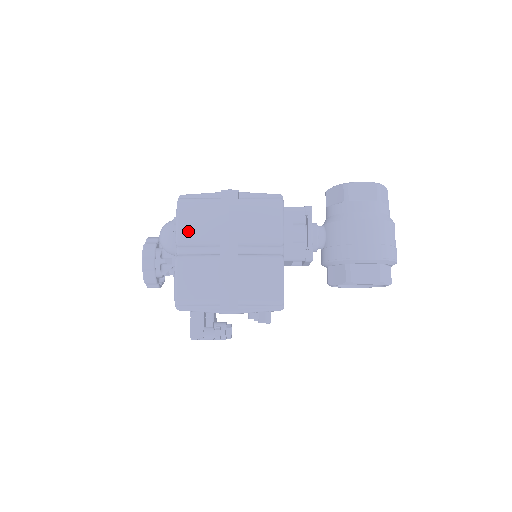
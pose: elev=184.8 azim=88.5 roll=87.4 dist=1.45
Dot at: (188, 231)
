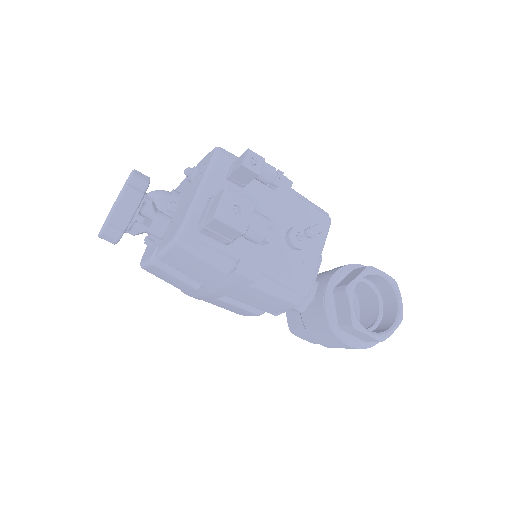
Dot at: occluded
